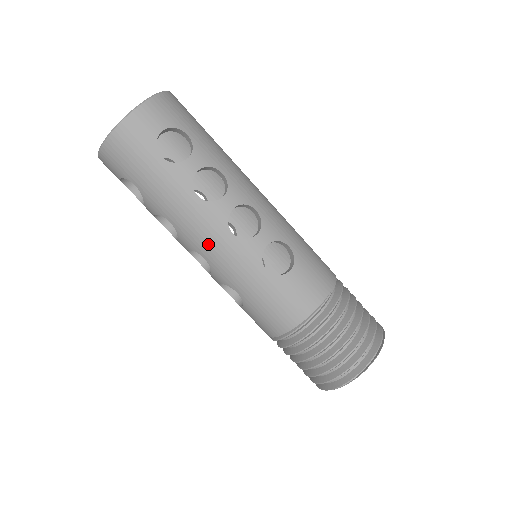
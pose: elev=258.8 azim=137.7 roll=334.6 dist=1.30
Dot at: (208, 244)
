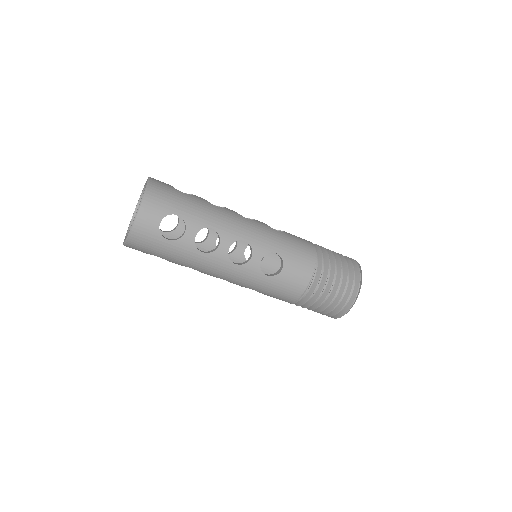
Dot at: (222, 274)
